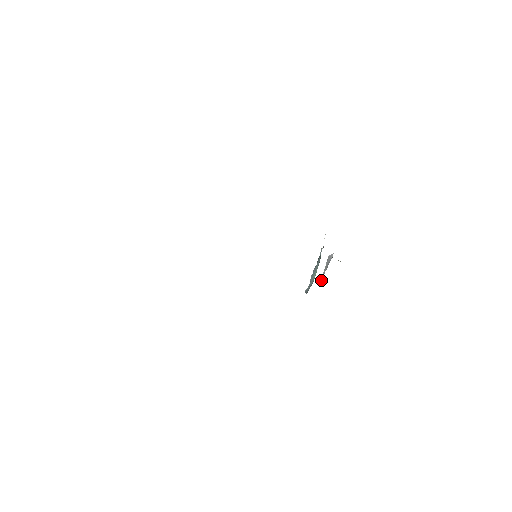
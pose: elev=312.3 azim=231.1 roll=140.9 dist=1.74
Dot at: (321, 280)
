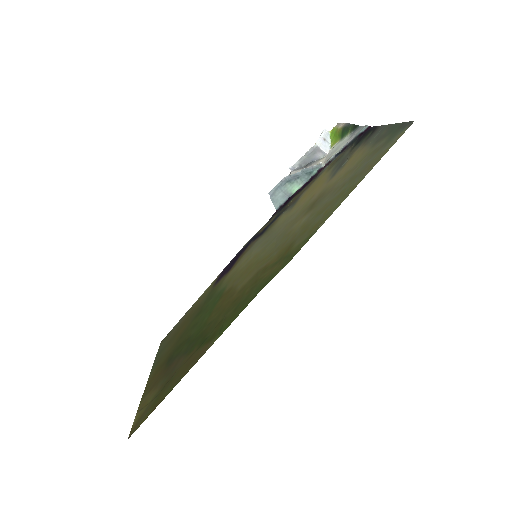
Dot at: (291, 171)
